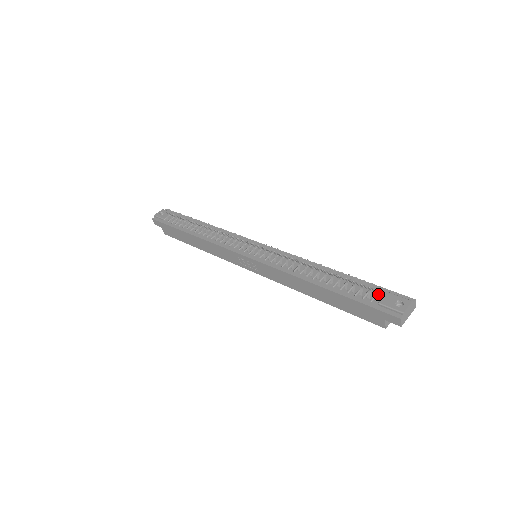
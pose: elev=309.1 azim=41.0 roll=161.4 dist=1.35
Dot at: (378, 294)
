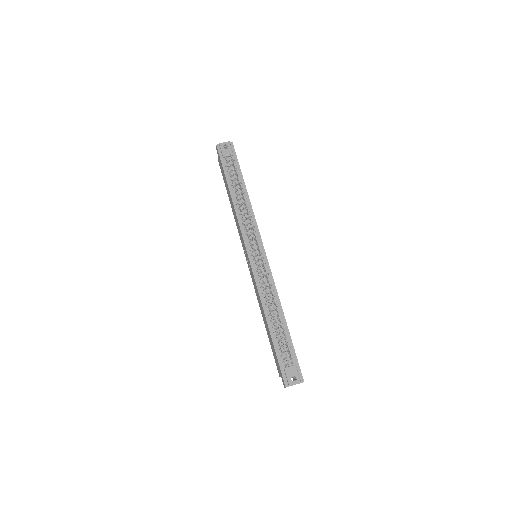
Dot at: (288, 364)
